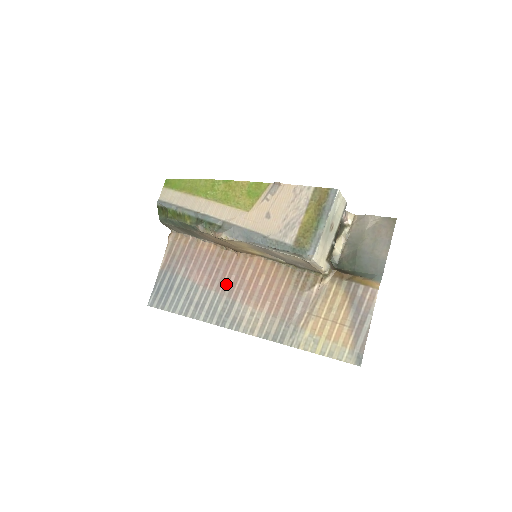
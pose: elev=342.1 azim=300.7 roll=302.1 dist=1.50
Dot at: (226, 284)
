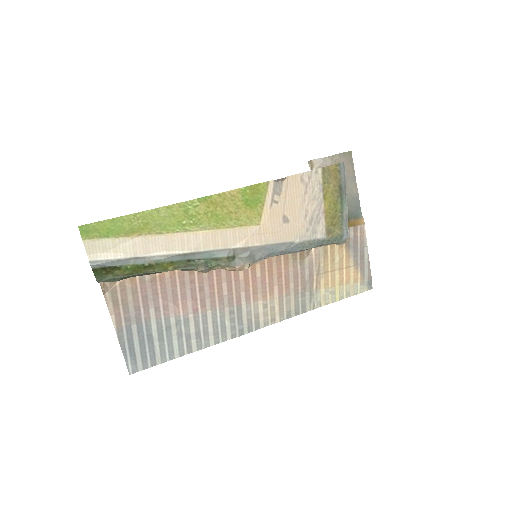
Dot at: (220, 296)
